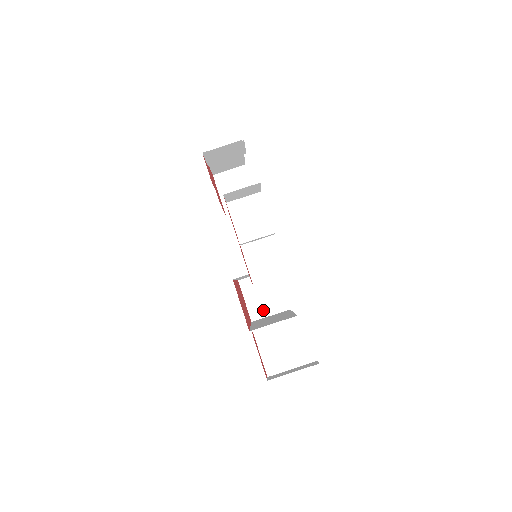
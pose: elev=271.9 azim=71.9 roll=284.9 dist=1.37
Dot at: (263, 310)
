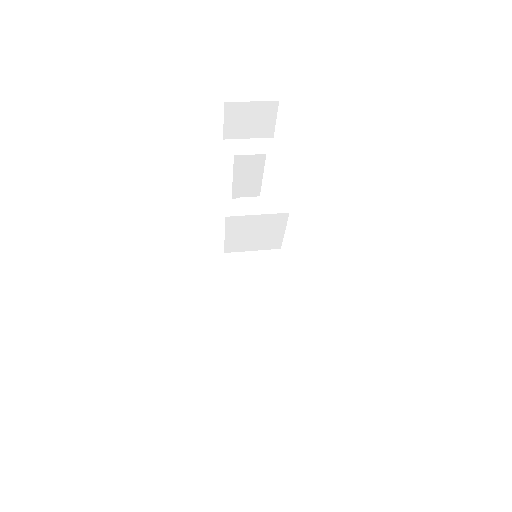
Dot at: occluded
